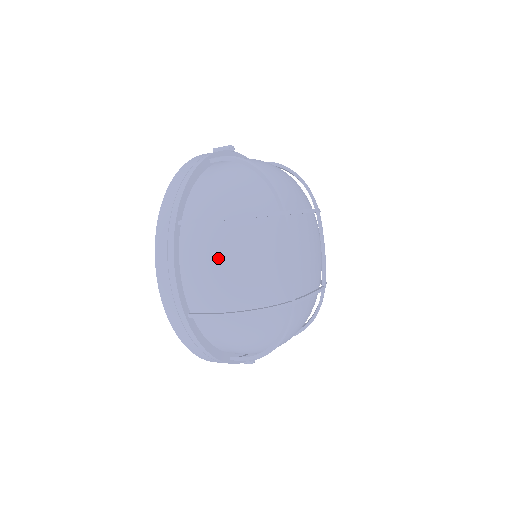
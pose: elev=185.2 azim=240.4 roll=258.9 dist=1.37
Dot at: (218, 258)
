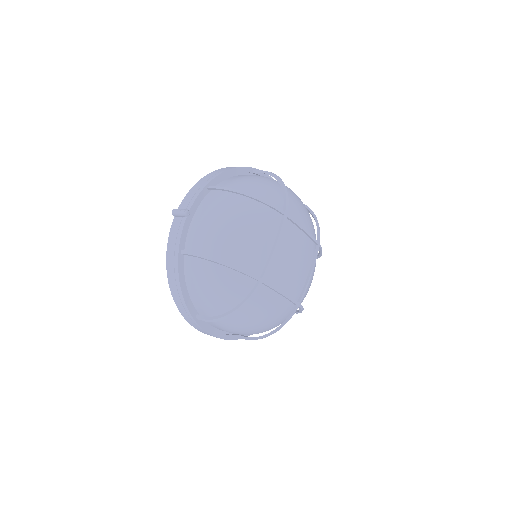
Dot at: (236, 328)
